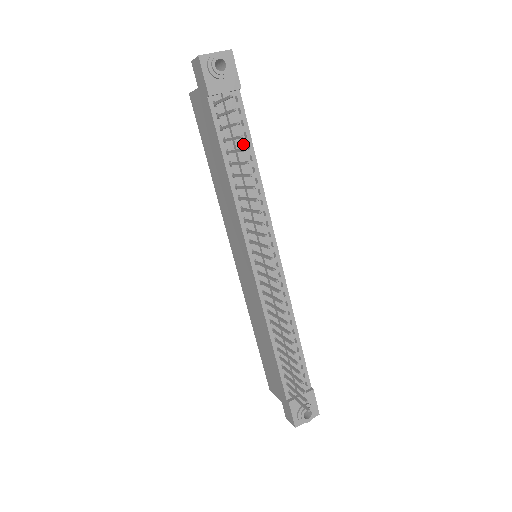
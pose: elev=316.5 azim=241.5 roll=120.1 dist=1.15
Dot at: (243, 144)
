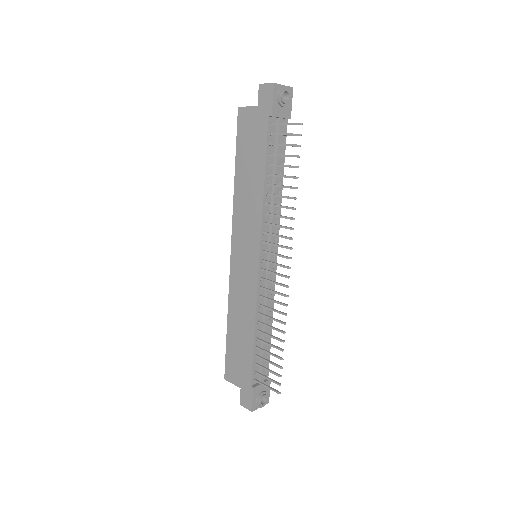
Dot at: (279, 162)
